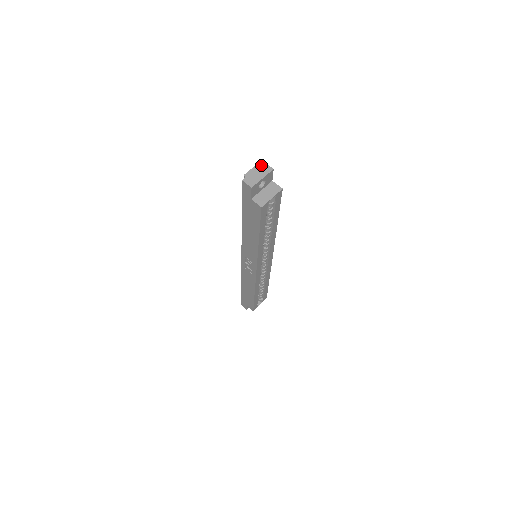
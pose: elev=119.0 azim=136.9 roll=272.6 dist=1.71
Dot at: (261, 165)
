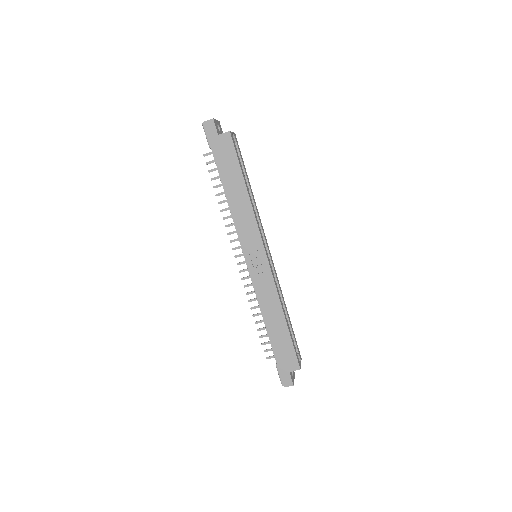
Dot at: occluded
